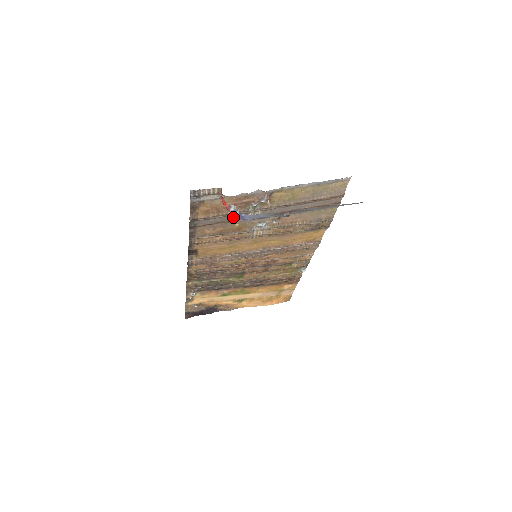
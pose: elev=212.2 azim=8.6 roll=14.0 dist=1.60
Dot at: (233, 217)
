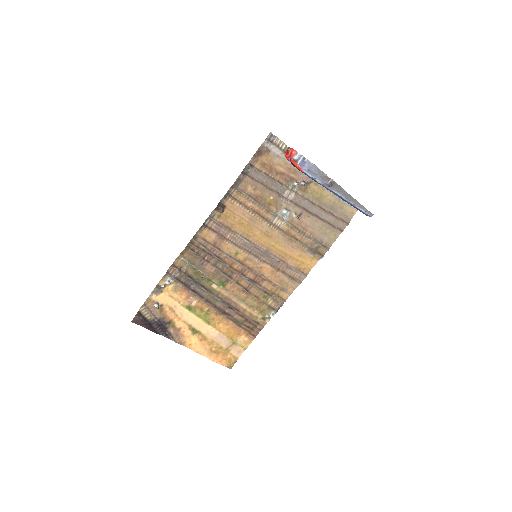
Dot at: (275, 186)
